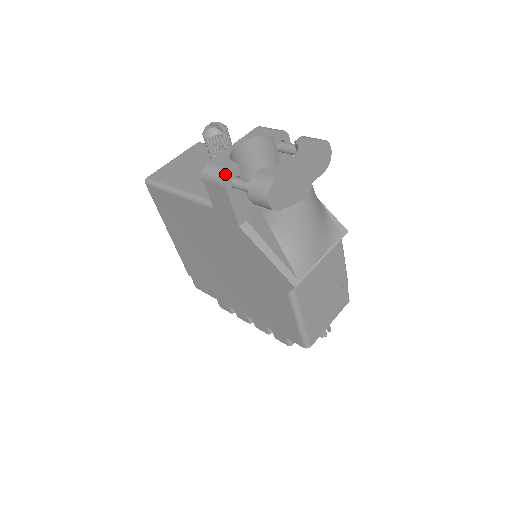
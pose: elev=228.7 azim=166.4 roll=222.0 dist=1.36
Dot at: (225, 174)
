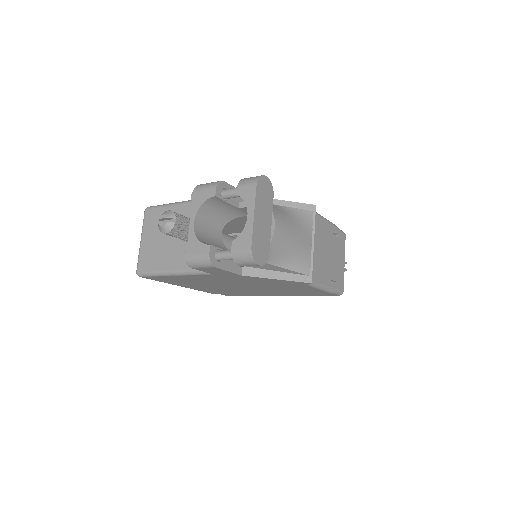
Dot at: (208, 260)
